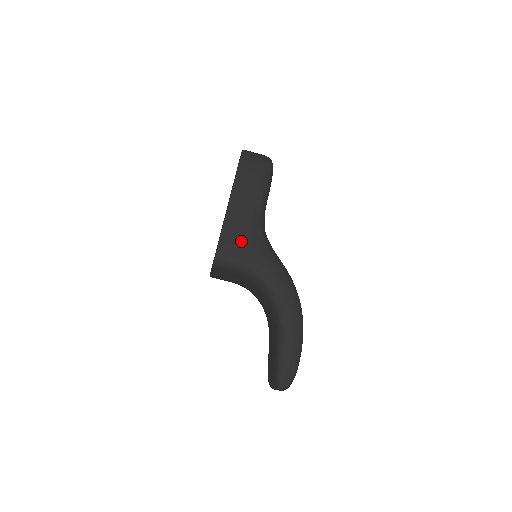
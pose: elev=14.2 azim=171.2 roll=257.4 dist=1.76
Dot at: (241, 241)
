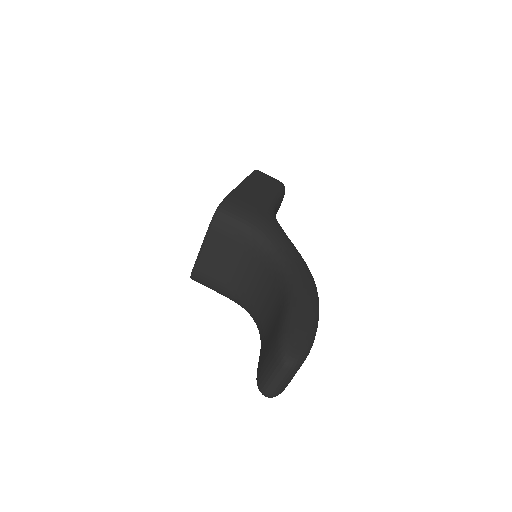
Dot at: (251, 205)
